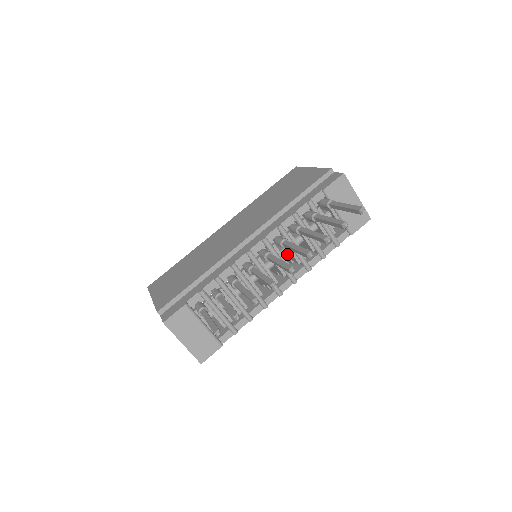
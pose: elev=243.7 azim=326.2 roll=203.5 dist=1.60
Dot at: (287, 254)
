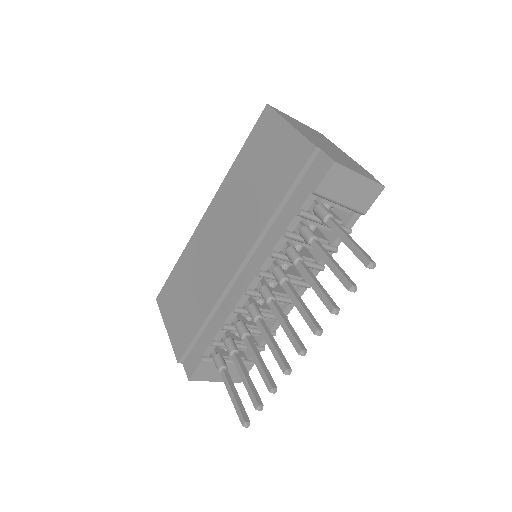
Dot at: occluded
